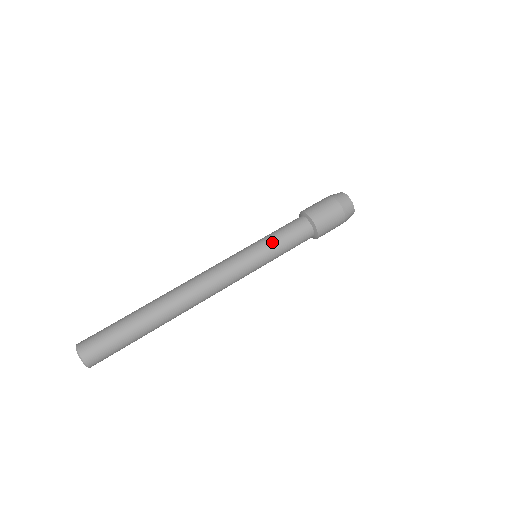
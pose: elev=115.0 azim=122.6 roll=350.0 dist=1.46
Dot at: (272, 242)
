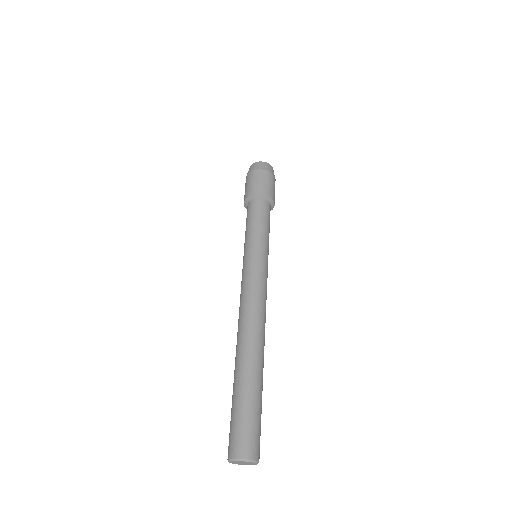
Dot at: (248, 235)
